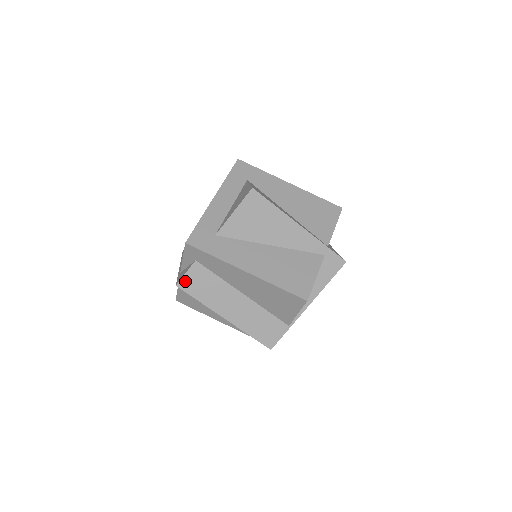
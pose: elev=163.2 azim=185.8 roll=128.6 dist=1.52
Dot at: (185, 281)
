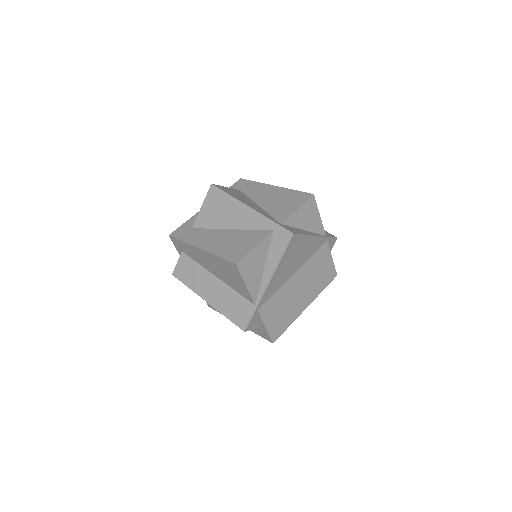
Dot at: (177, 270)
